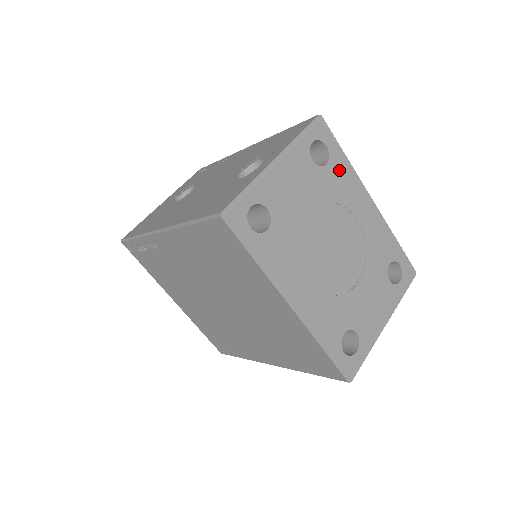
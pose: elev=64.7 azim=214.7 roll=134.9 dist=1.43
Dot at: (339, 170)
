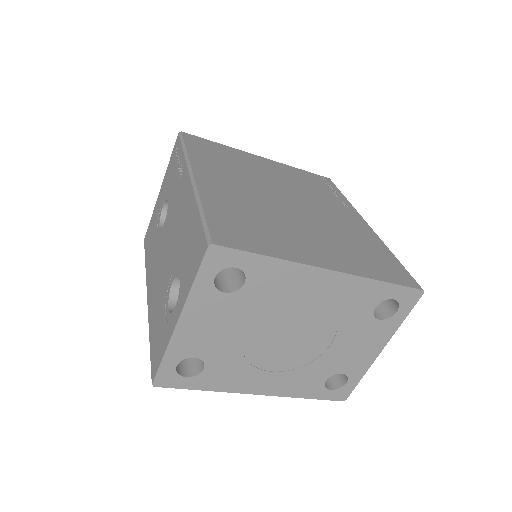
Dot at: (266, 276)
